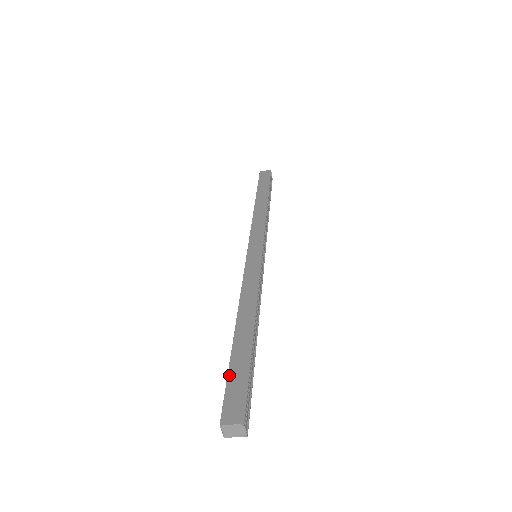
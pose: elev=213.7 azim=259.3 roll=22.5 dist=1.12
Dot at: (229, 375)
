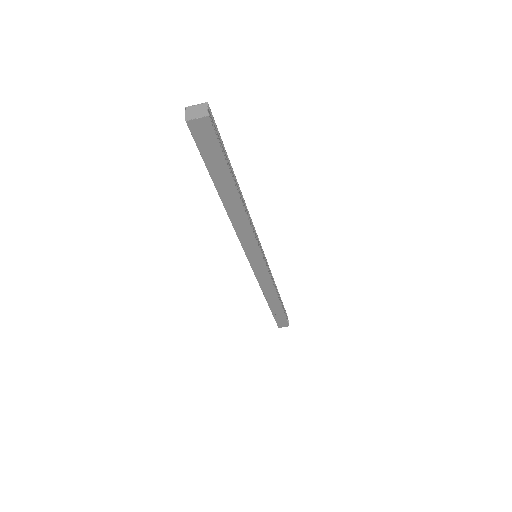
Dot at: occluded
